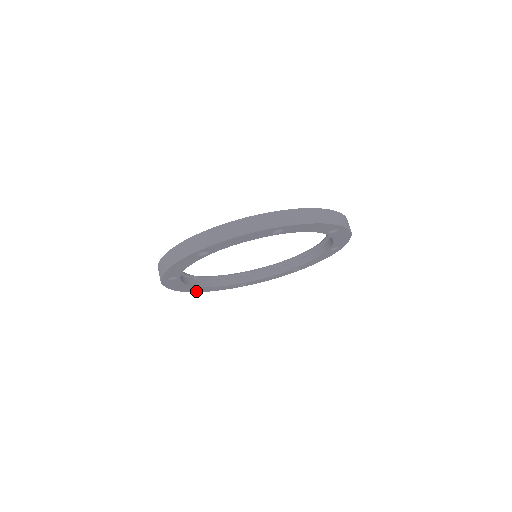
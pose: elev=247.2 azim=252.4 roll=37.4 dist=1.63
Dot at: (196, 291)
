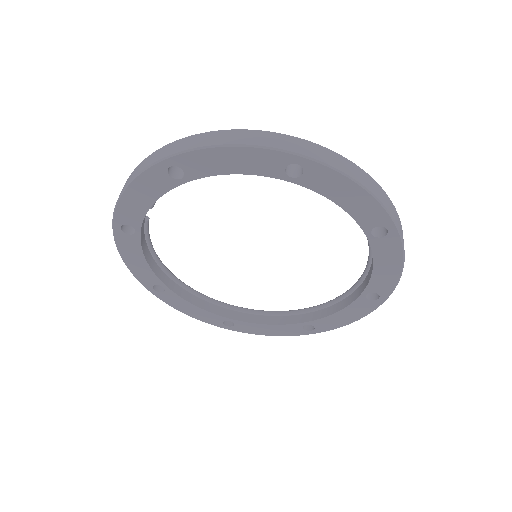
Dot at: (118, 237)
